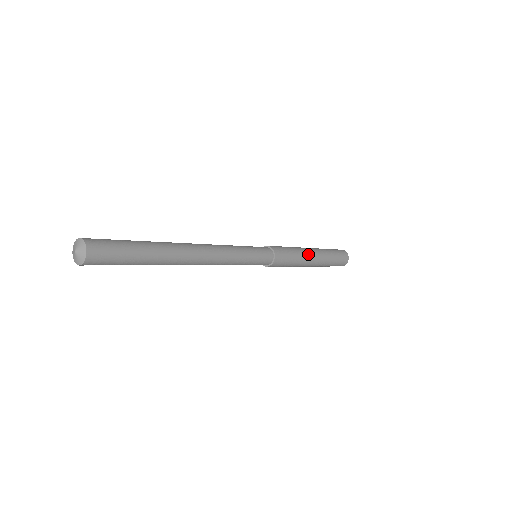
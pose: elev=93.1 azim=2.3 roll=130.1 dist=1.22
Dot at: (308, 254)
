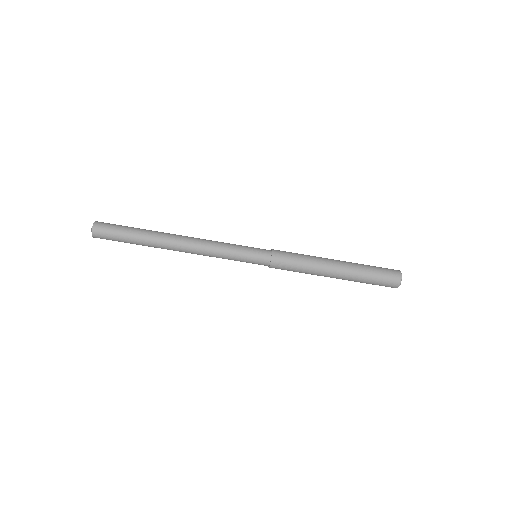
Dot at: (323, 271)
